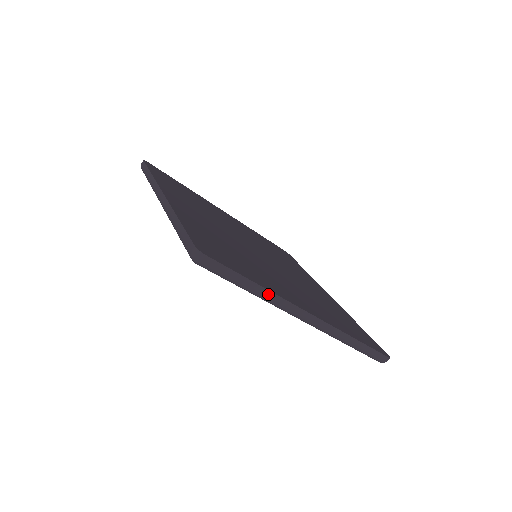
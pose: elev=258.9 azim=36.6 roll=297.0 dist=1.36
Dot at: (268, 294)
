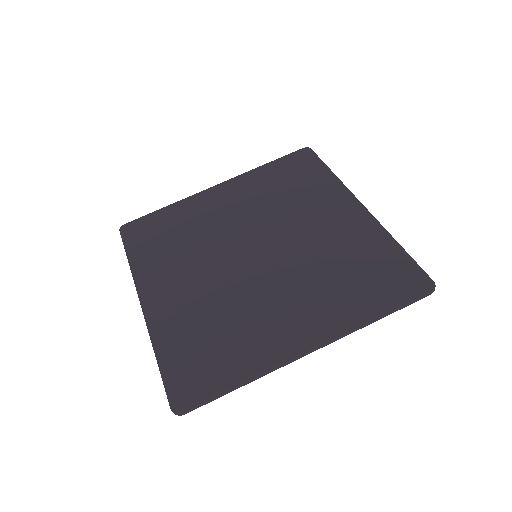
Dot at: (255, 379)
